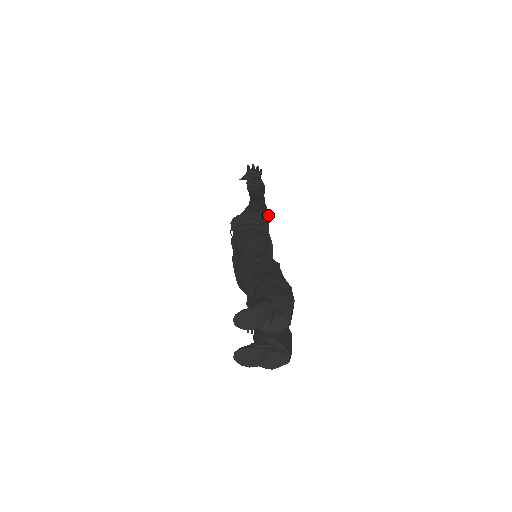
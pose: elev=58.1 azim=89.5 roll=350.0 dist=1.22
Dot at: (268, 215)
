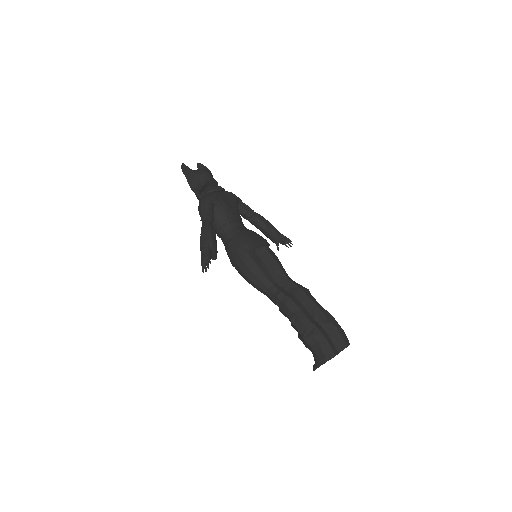
Dot at: (216, 198)
